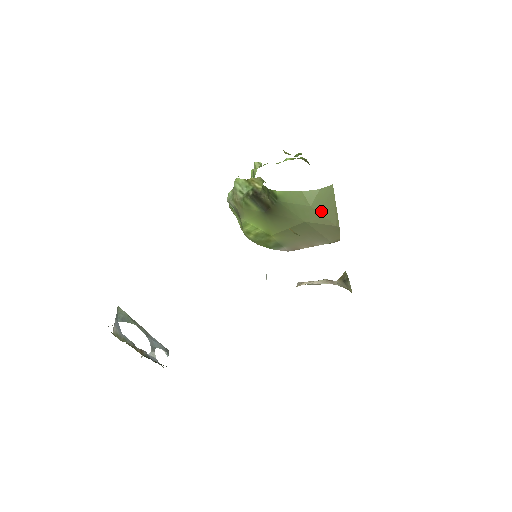
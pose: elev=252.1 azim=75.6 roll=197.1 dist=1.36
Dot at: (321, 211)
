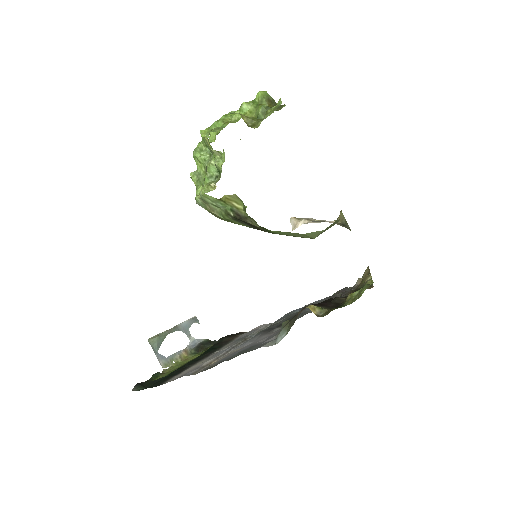
Dot at: (324, 231)
